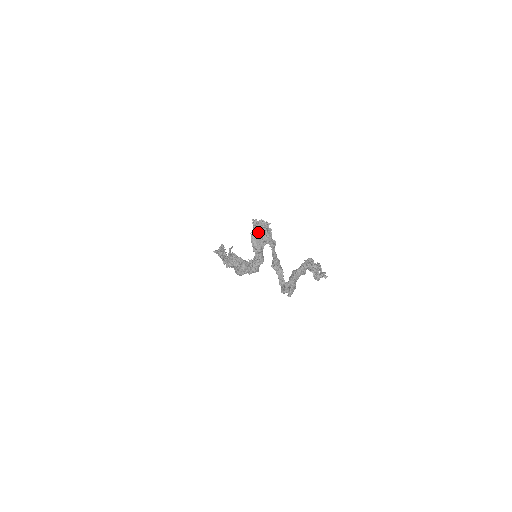
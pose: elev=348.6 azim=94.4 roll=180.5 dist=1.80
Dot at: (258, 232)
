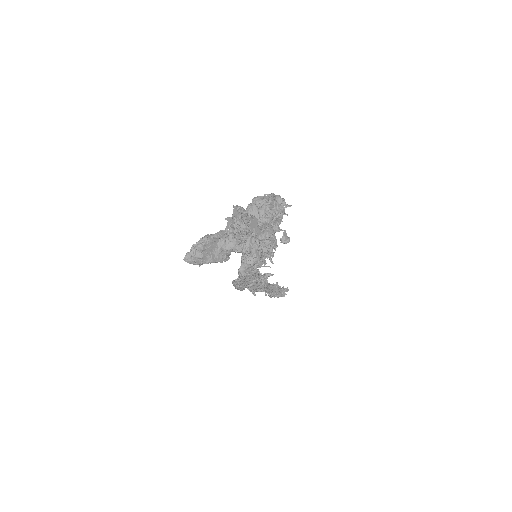
Dot at: (257, 202)
